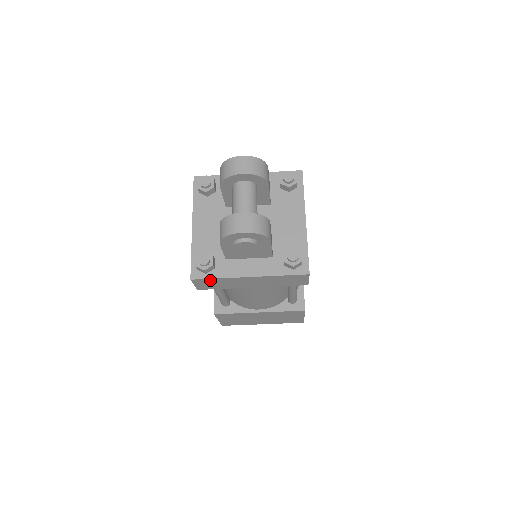
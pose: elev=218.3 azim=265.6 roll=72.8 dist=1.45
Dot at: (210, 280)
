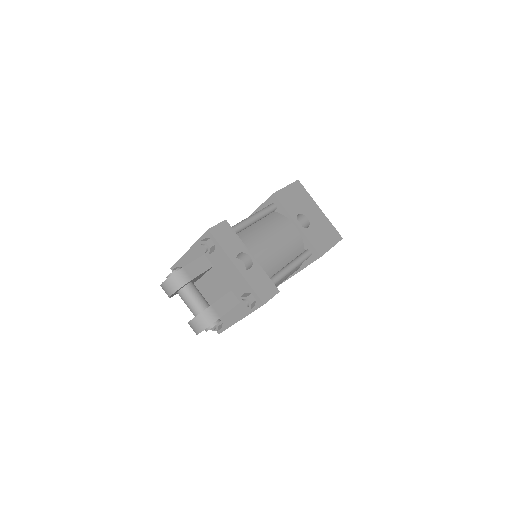
Dot at: occluded
